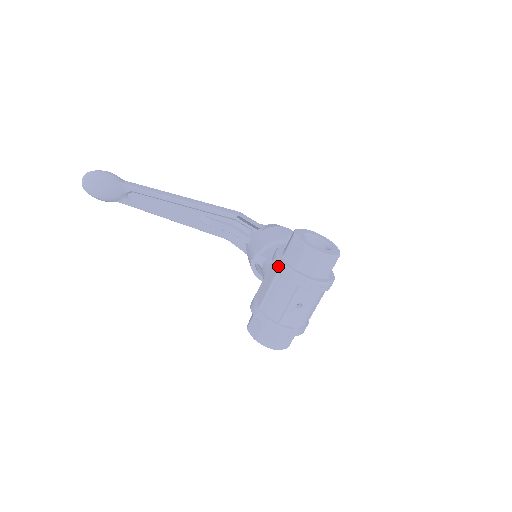
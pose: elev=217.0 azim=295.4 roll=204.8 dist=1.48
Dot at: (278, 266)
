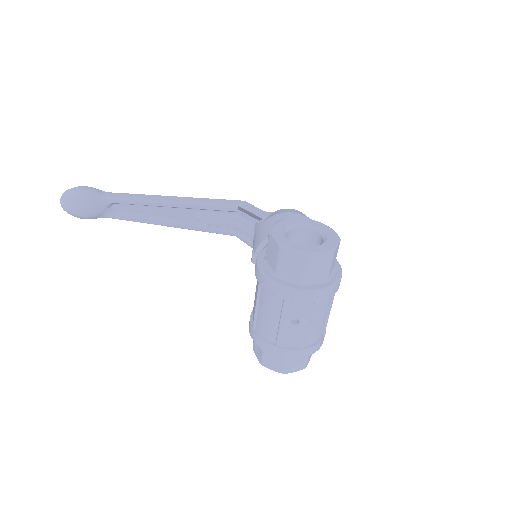
Dot at: (257, 275)
